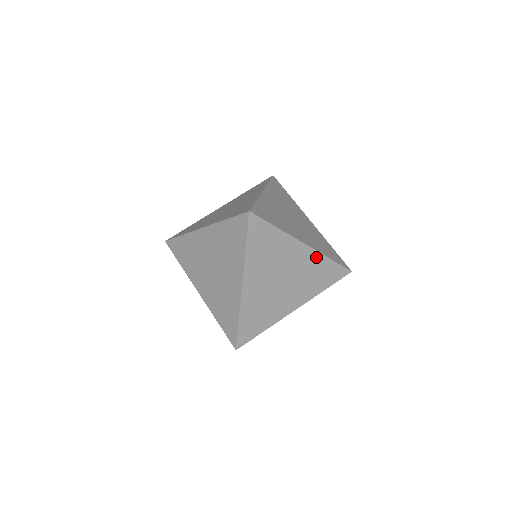
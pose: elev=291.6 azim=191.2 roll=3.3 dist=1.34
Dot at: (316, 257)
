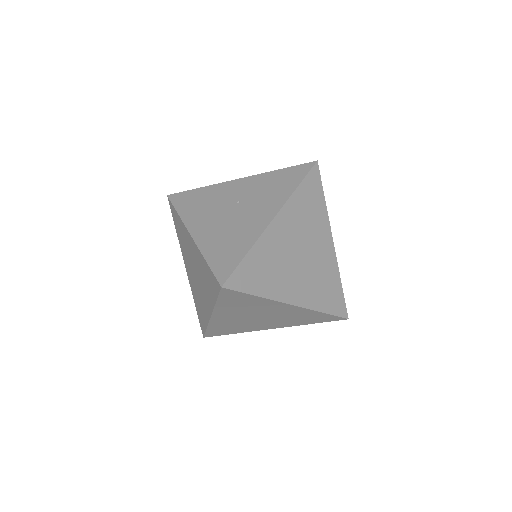
Dot at: (333, 266)
